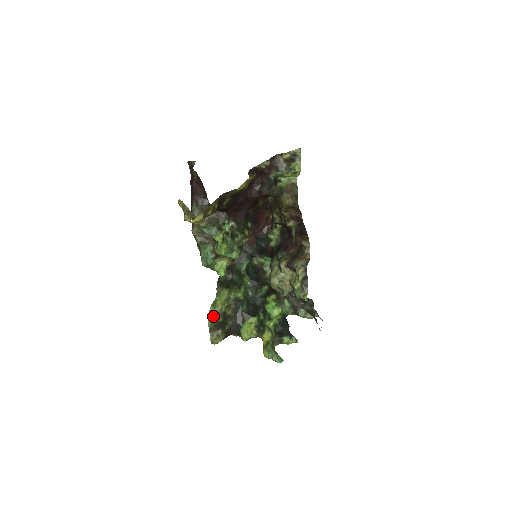
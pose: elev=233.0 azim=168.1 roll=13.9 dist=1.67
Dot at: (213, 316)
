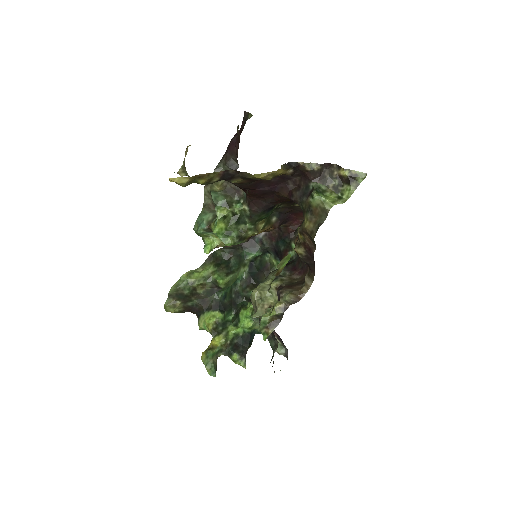
Dot at: (180, 284)
